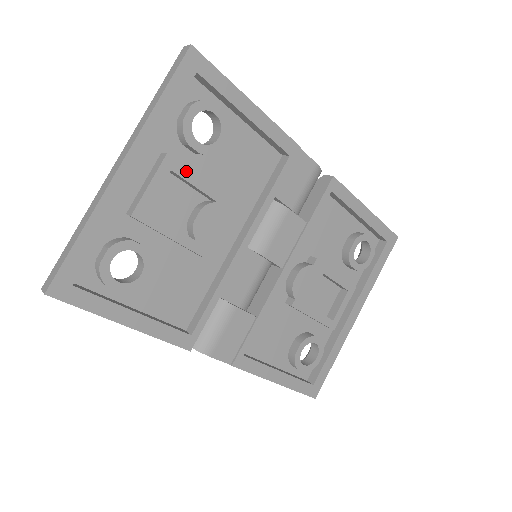
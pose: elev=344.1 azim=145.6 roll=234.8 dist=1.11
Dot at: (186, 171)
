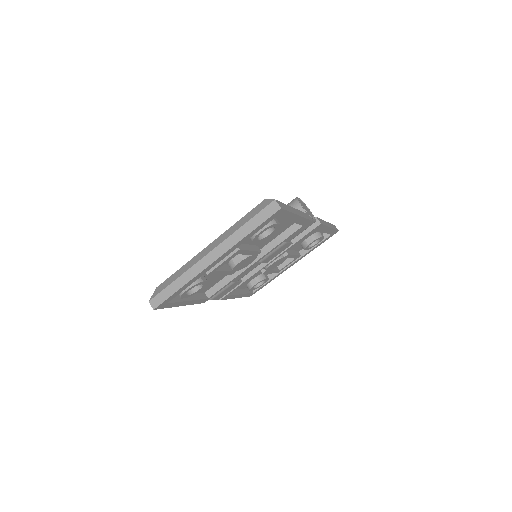
Dot at: (244, 251)
